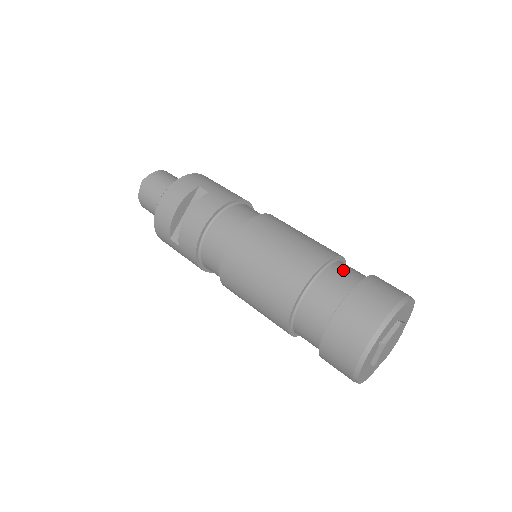
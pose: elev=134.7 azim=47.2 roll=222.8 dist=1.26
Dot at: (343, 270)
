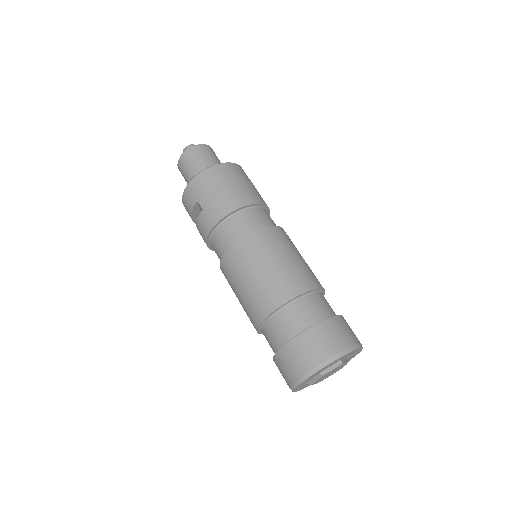
Dot at: (283, 322)
